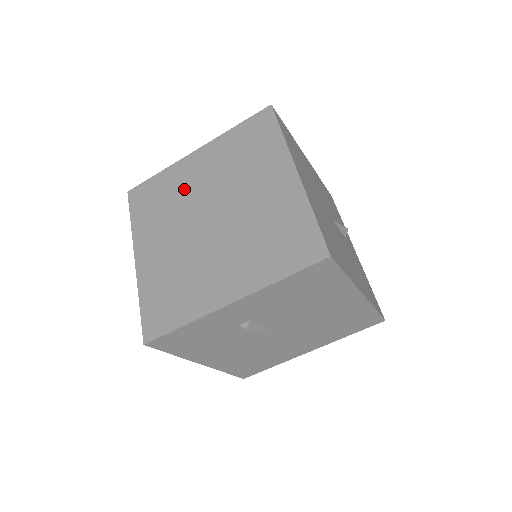
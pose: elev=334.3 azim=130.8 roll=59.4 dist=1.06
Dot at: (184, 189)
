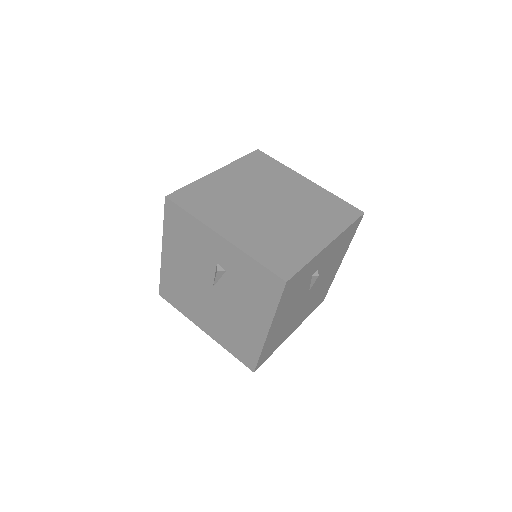
Dot at: (229, 191)
